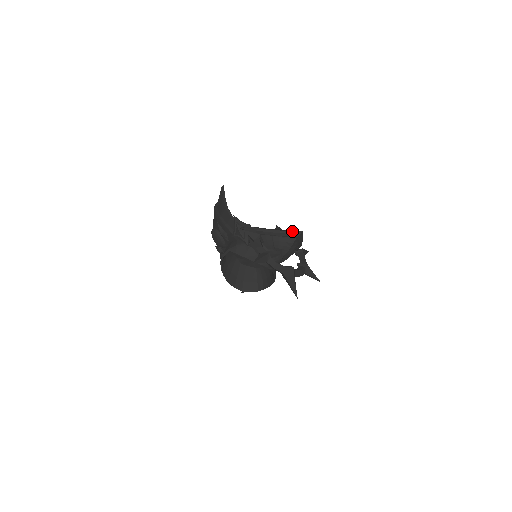
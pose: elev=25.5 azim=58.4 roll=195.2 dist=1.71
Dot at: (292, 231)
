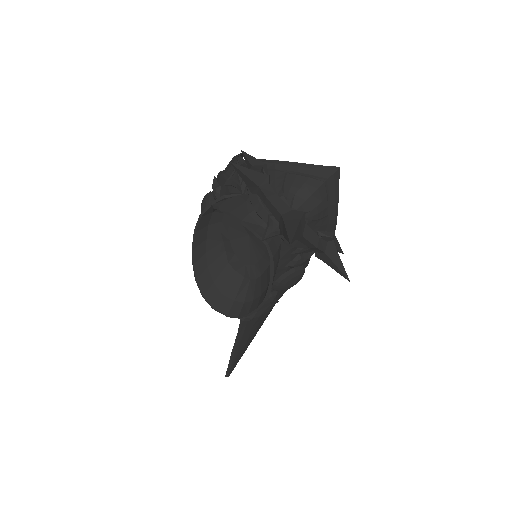
Dot at: (322, 166)
